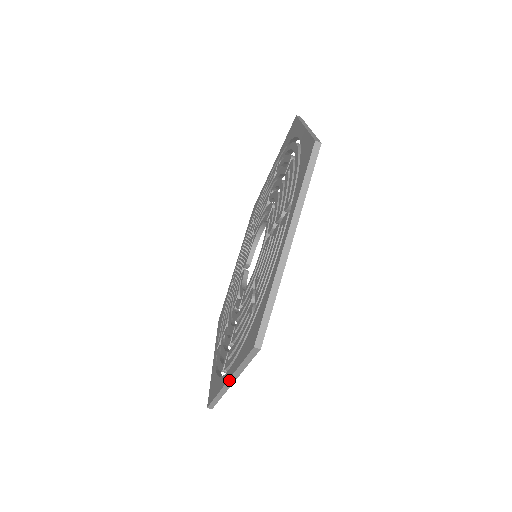
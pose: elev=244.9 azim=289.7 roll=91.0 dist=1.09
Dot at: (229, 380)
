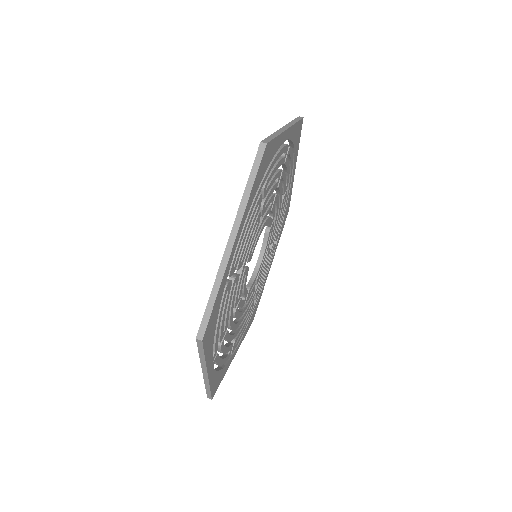
Dot at: (232, 231)
